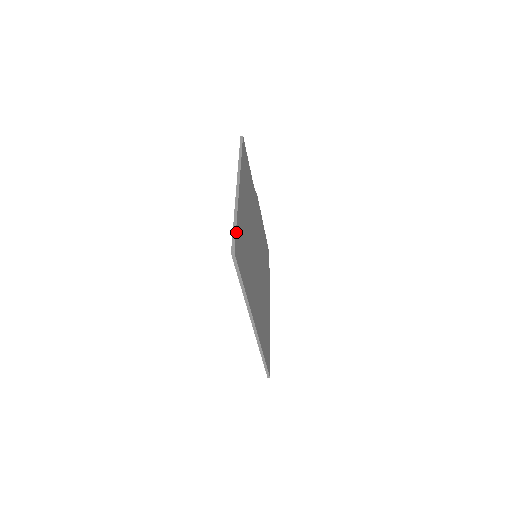
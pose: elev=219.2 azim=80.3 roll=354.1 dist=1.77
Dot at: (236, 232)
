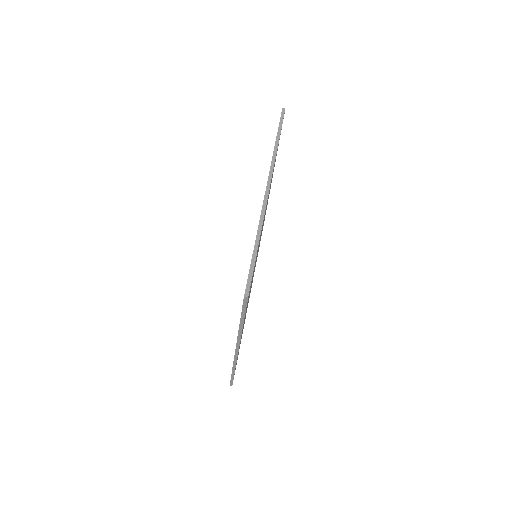
Dot at: occluded
